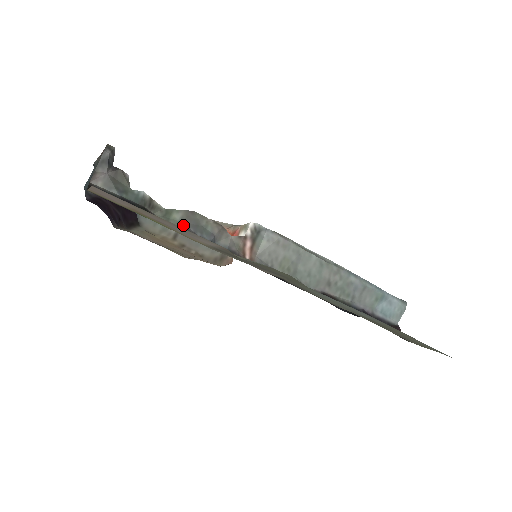
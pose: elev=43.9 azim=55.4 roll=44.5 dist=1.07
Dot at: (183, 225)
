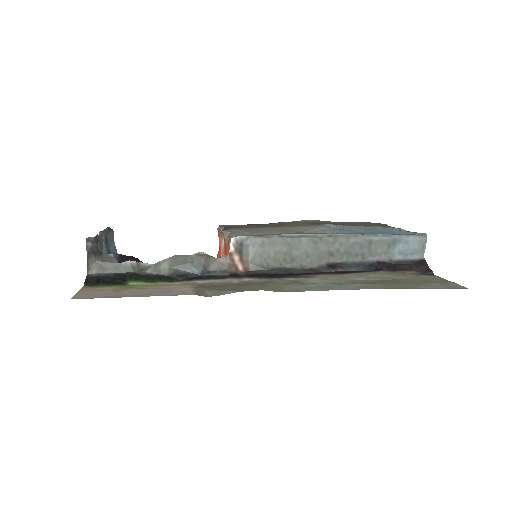
Dot at: (173, 270)
